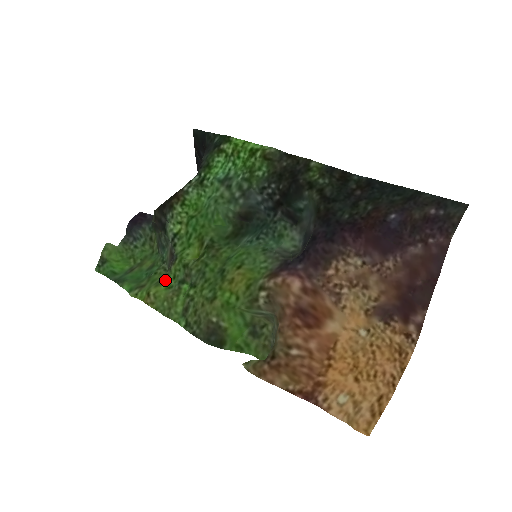
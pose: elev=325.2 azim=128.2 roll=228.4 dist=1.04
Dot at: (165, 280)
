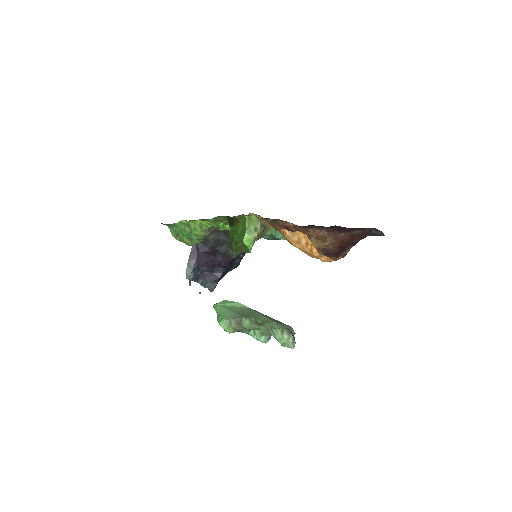
Dot at: (206, 226)
